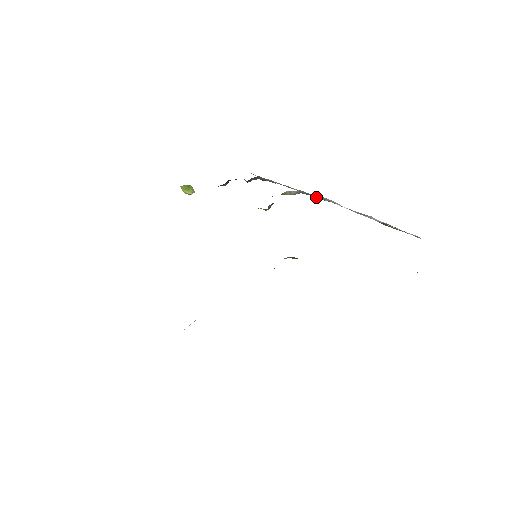
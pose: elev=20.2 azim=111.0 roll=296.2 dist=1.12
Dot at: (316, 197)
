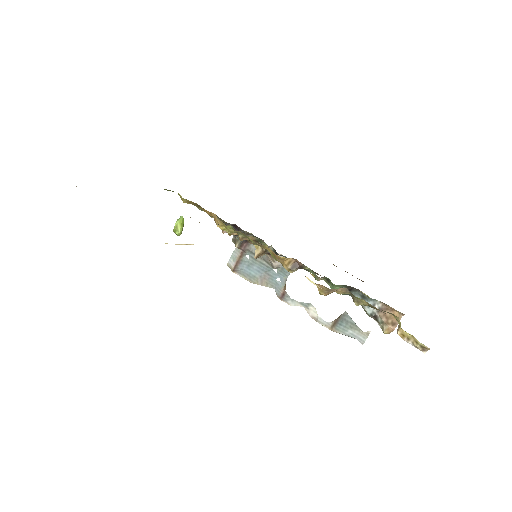
Dot at: (285, 285)
